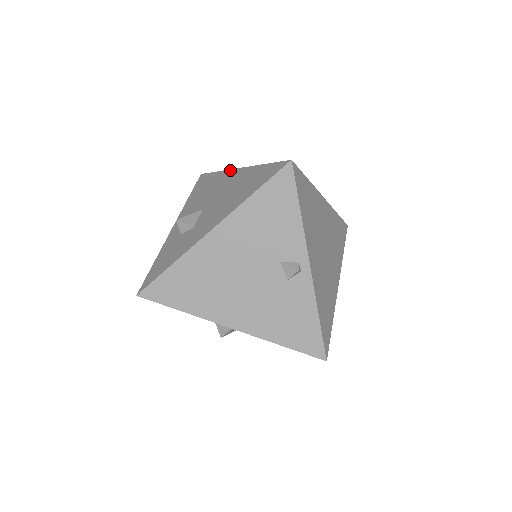
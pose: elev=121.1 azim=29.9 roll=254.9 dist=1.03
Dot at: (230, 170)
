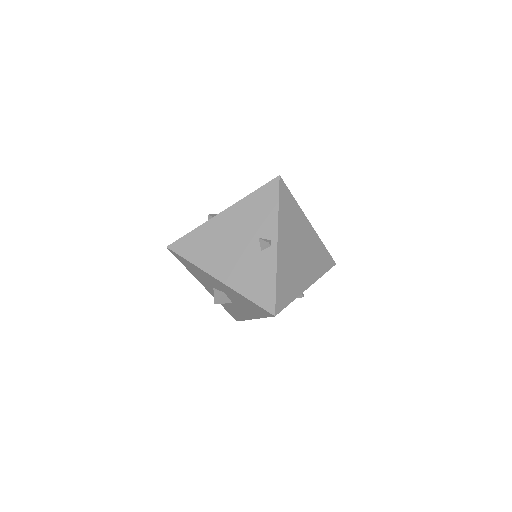
Dot at: occluded
